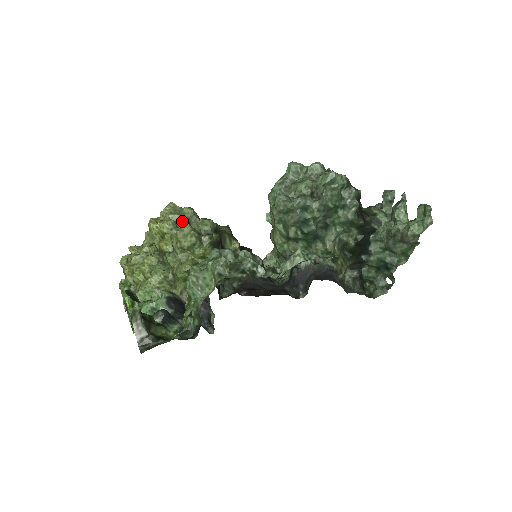
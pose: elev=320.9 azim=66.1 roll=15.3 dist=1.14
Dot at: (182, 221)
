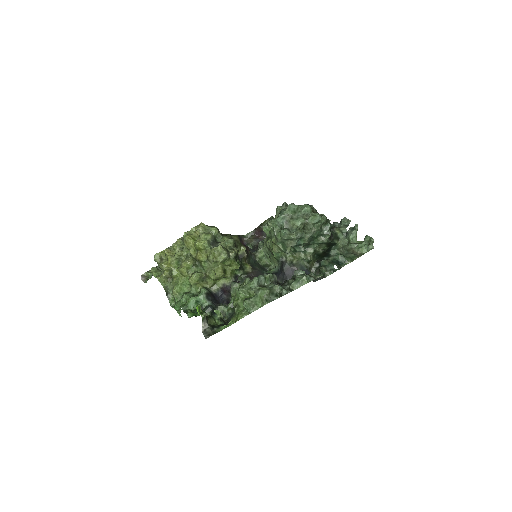
Dot at: (212, 239)
